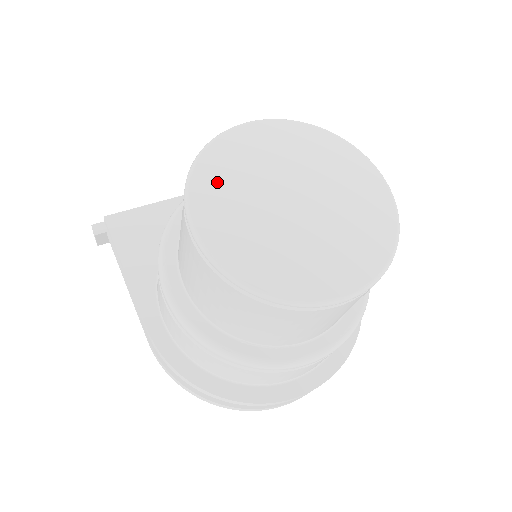
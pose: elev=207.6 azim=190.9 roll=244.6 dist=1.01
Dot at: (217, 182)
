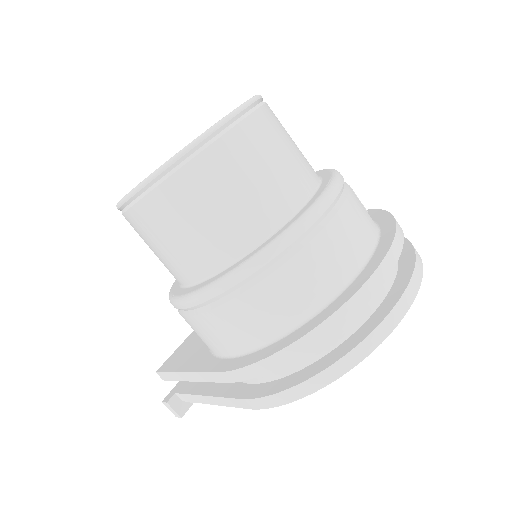
Dot at: occluded
